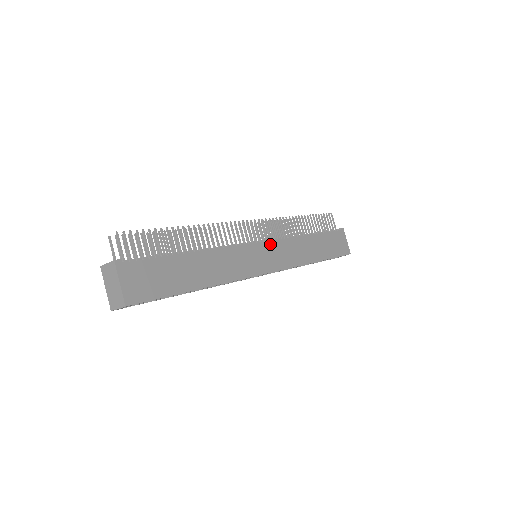
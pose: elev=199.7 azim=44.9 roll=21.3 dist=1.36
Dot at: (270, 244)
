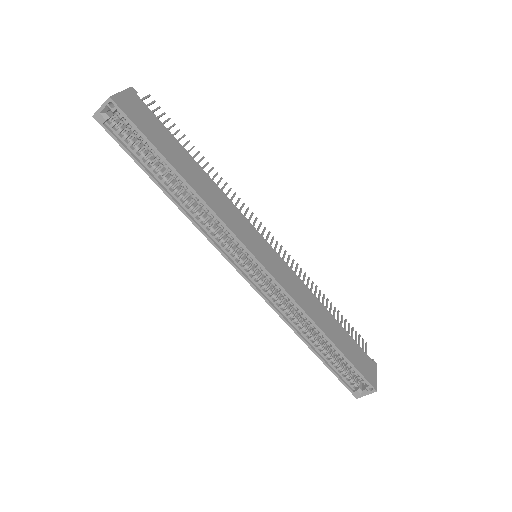
Dot at: (277, 256)
